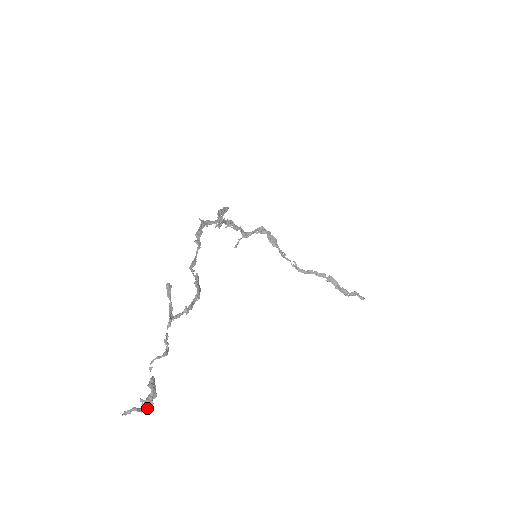
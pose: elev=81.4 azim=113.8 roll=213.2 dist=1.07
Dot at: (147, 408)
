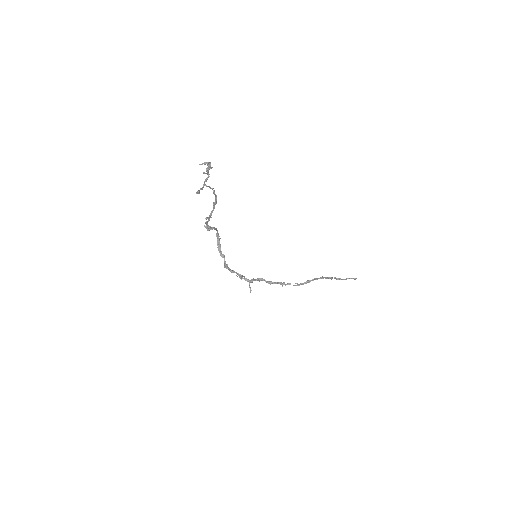
Dot at: (209, 162)
